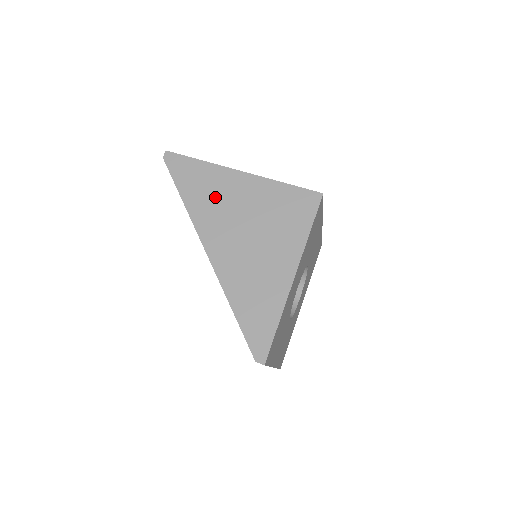
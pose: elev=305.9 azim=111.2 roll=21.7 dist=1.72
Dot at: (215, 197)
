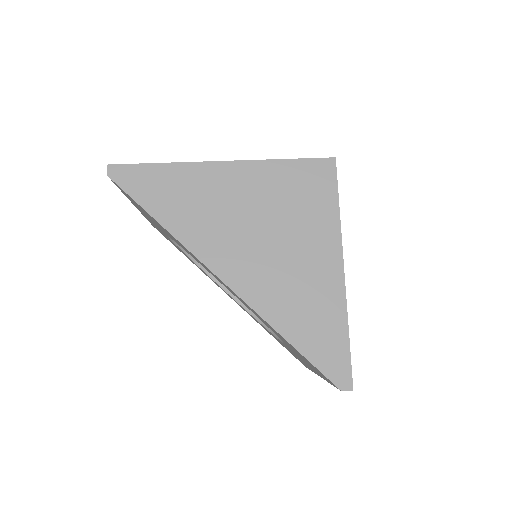
Dot at: (203, 206)
